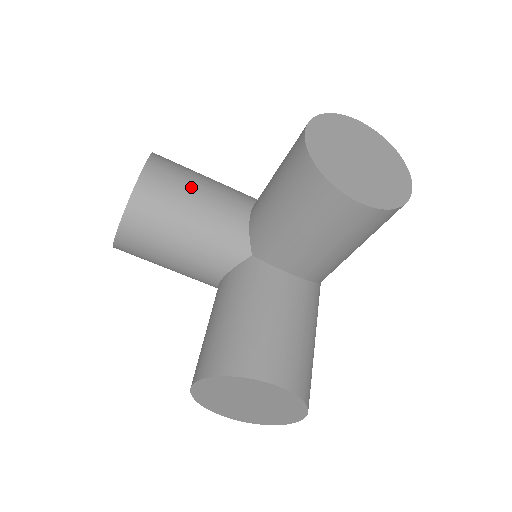
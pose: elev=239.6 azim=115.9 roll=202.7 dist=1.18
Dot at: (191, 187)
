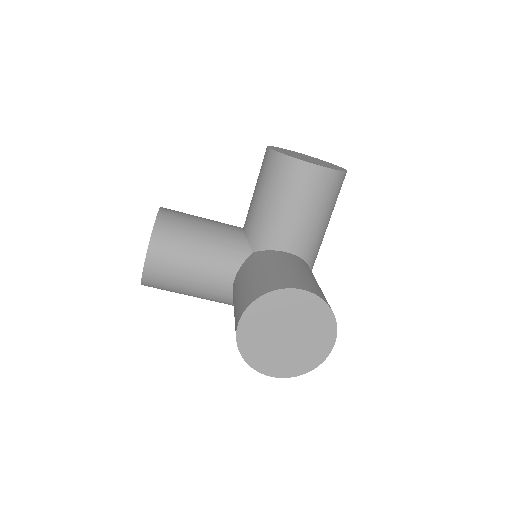
Dot at: (196, 218)
